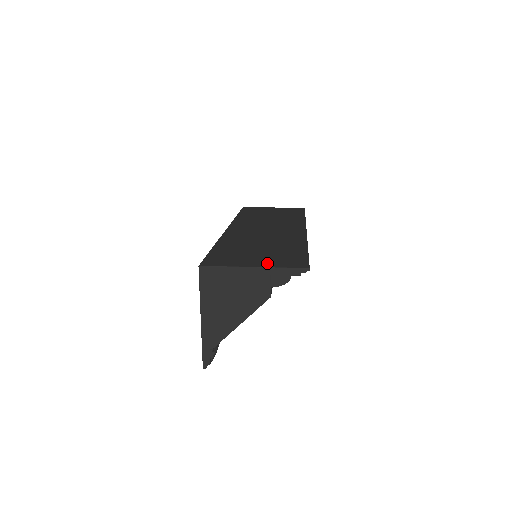
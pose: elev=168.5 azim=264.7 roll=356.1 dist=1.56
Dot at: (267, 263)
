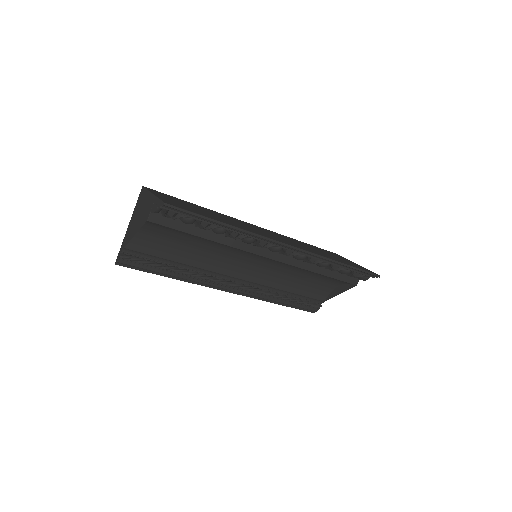
Dot at: (165, 199)
